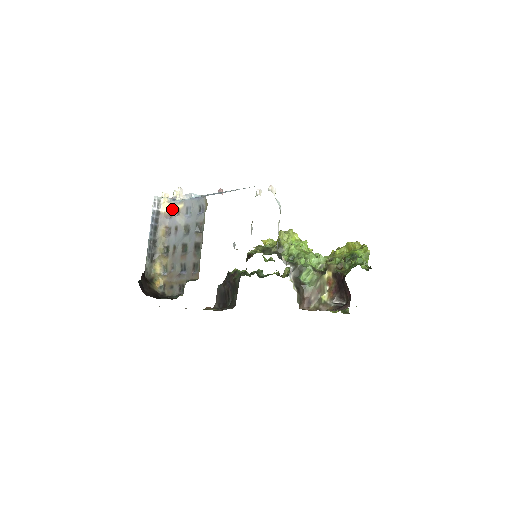
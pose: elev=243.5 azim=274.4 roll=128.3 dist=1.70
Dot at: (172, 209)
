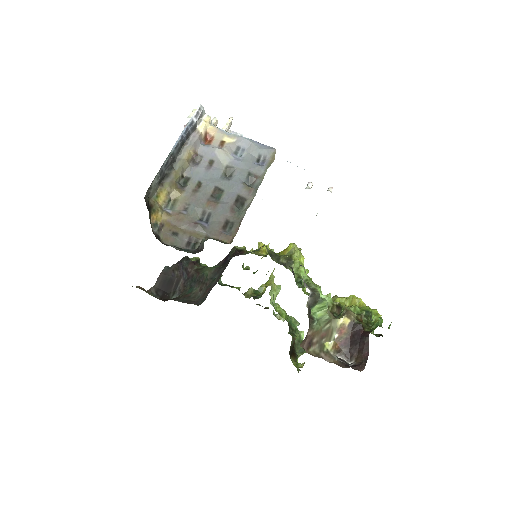
Dot at: (212, 136)
